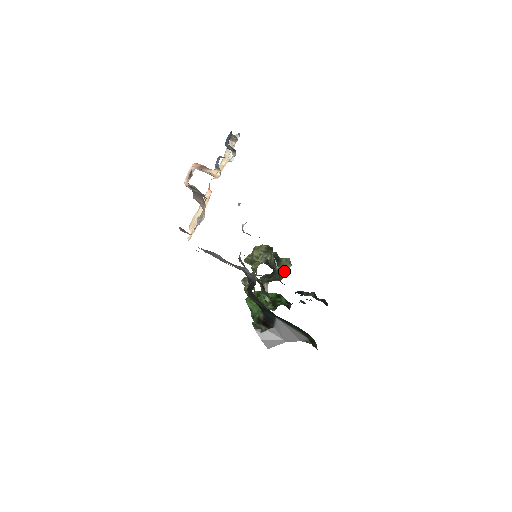
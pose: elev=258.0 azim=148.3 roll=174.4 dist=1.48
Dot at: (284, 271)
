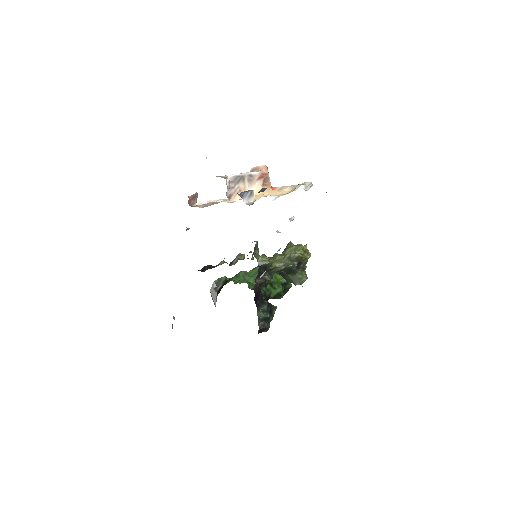
Dot at: (292, 281)
